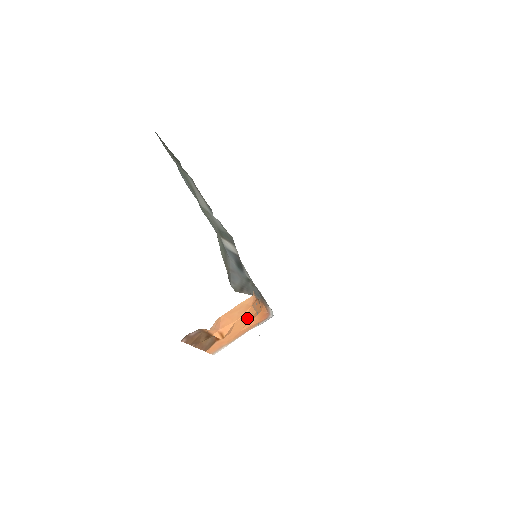
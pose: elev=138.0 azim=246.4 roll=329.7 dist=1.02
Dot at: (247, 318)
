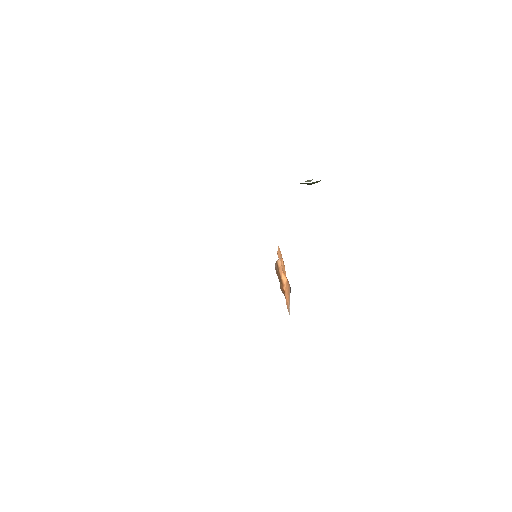
Dot at: (284, 271)
